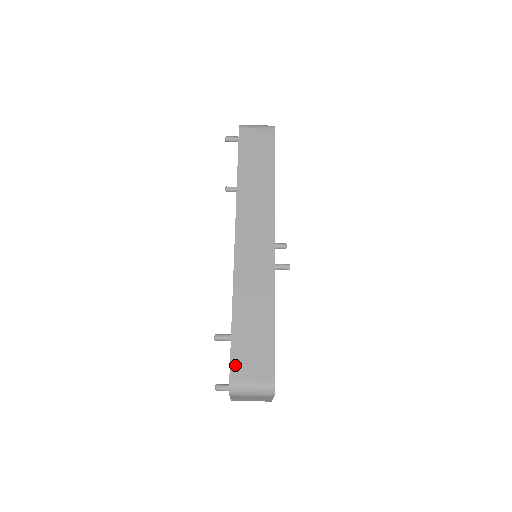
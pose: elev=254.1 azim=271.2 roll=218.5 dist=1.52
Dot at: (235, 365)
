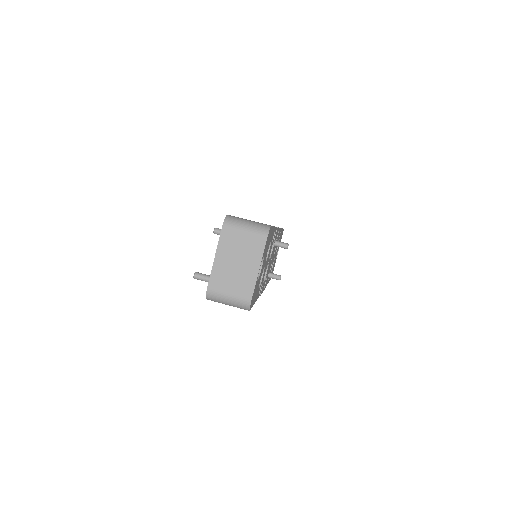
Dot at: occluded
